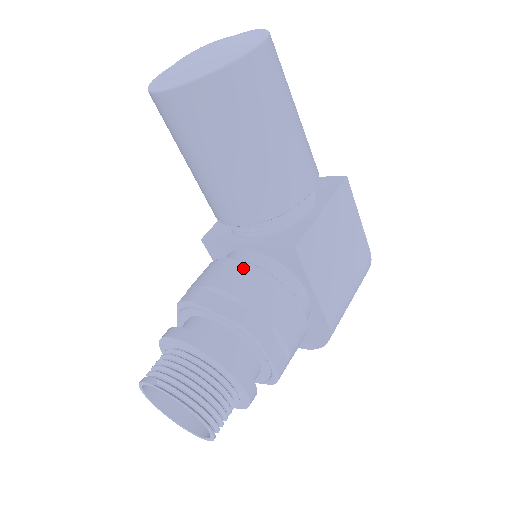
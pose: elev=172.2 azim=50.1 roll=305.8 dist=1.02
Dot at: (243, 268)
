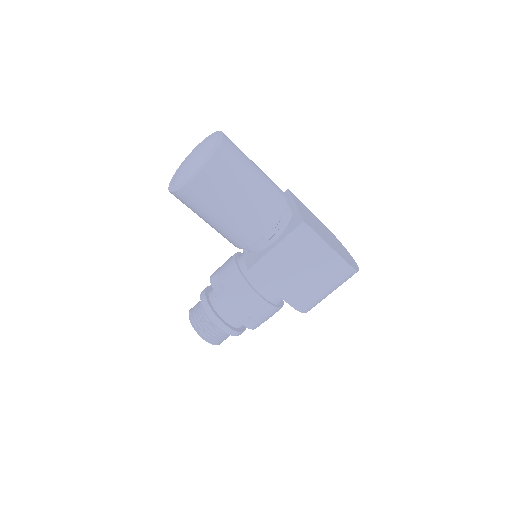
Dot at: (233, 269)
